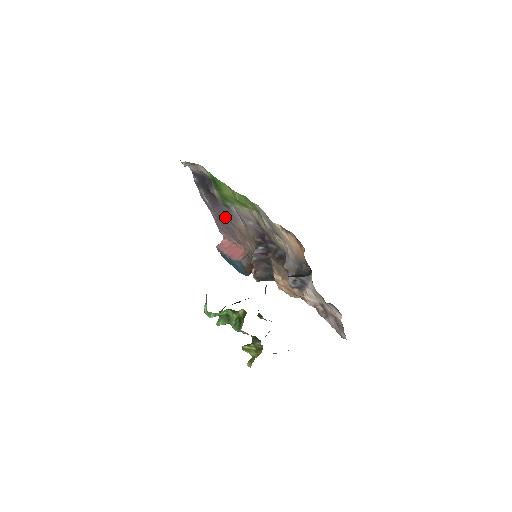
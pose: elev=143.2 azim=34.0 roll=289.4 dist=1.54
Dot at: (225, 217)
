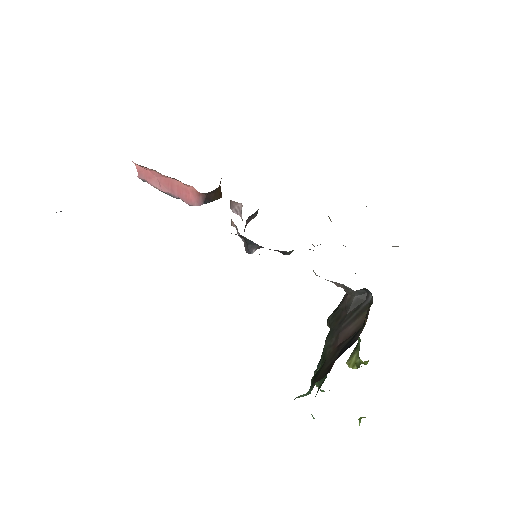
Dot at: occluded
